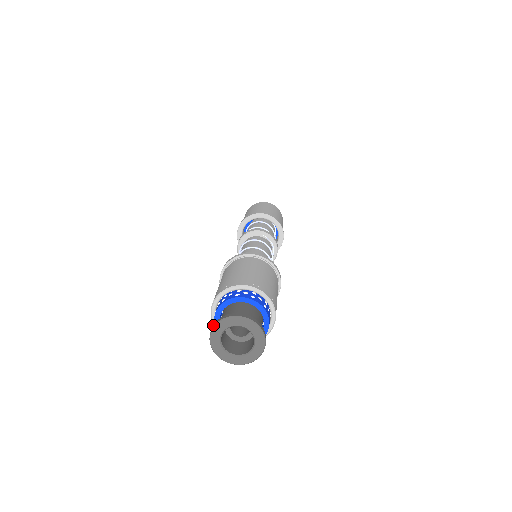
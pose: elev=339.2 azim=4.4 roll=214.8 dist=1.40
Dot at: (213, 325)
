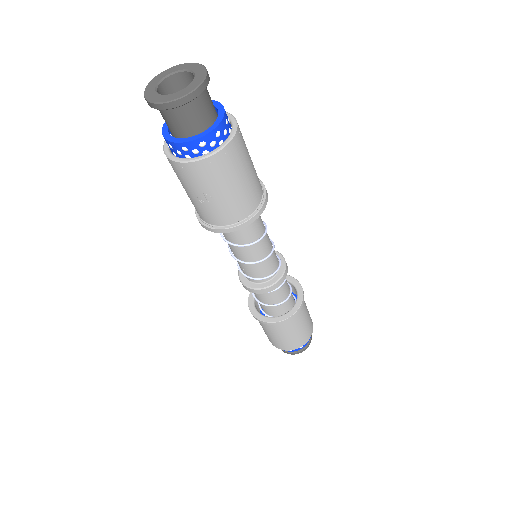
Dot at: occluded
